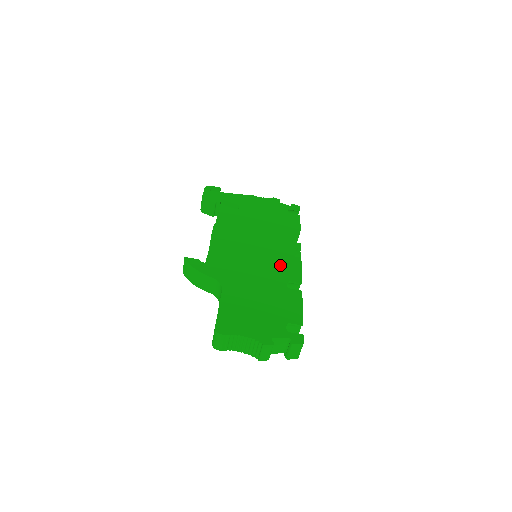
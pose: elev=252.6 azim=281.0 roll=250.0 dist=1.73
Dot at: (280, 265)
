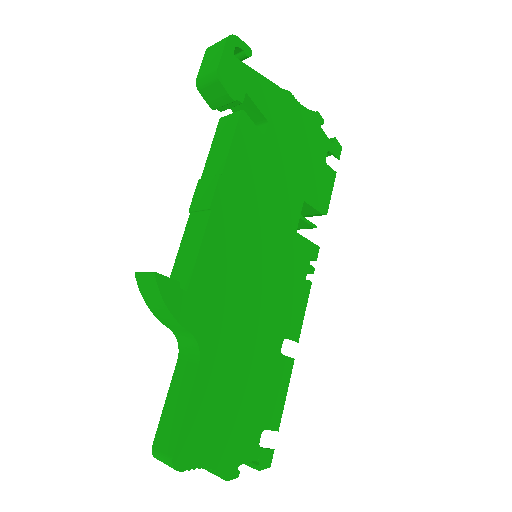
Dot at: (285, 300)
